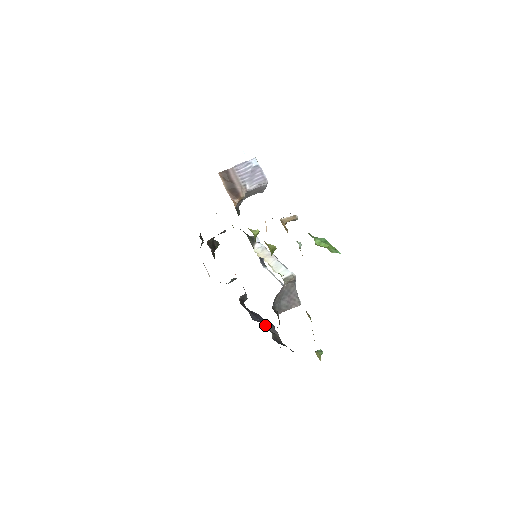
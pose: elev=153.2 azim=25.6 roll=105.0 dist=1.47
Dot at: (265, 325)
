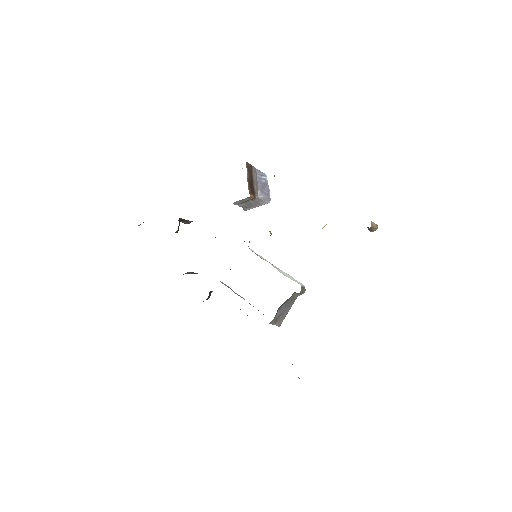
Dot at: occluded
